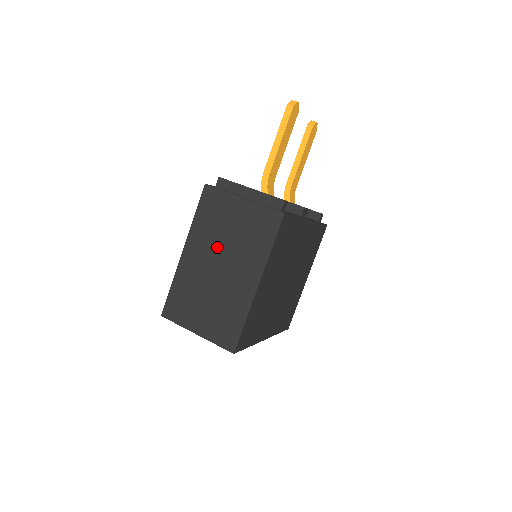
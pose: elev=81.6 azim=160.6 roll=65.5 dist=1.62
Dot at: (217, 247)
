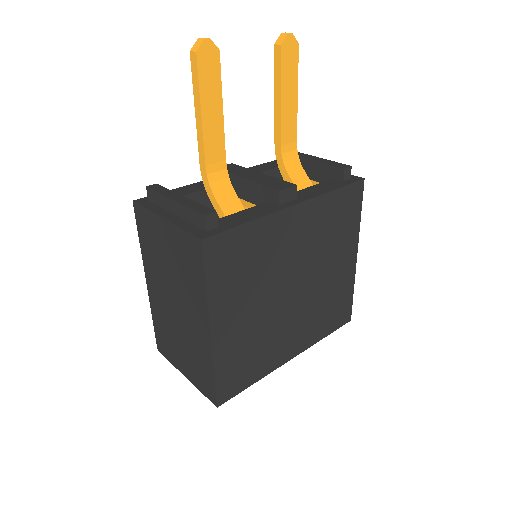
Dot at: (166, 281)
